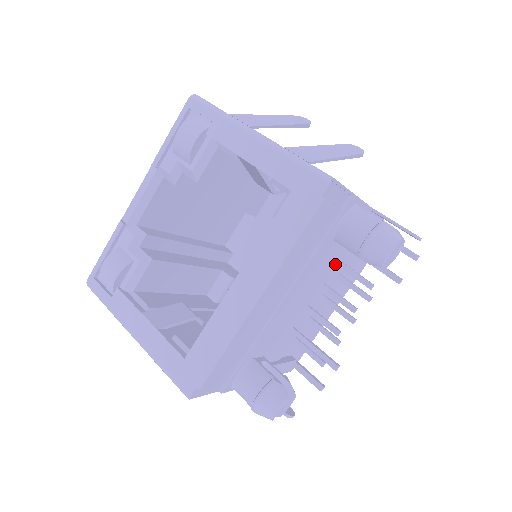
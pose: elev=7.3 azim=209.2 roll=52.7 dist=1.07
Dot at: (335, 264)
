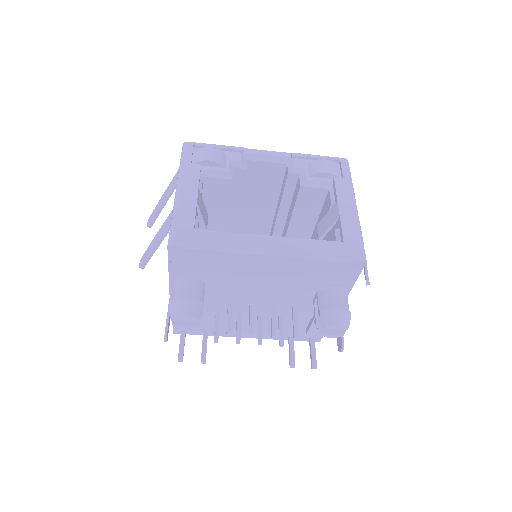
Dot at: (293, 307)
